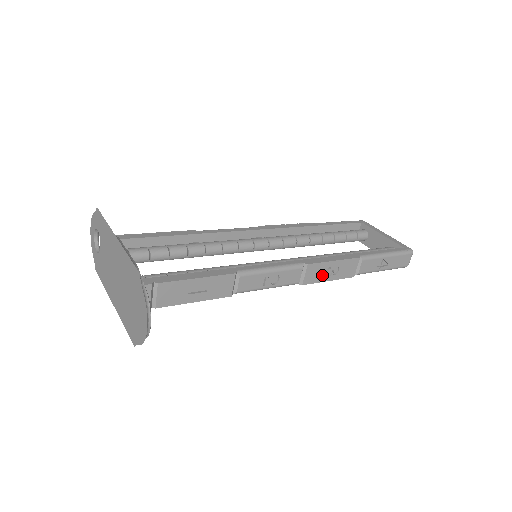
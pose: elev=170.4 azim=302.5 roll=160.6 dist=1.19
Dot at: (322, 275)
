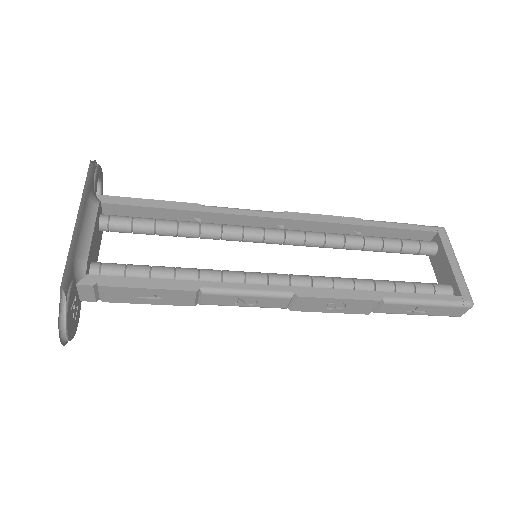
Dot at: (320, 307)
